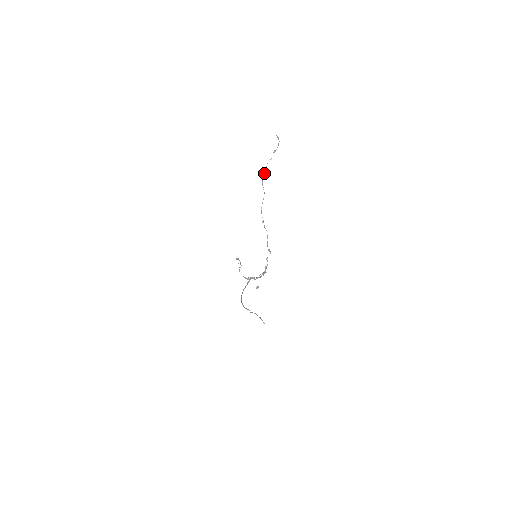
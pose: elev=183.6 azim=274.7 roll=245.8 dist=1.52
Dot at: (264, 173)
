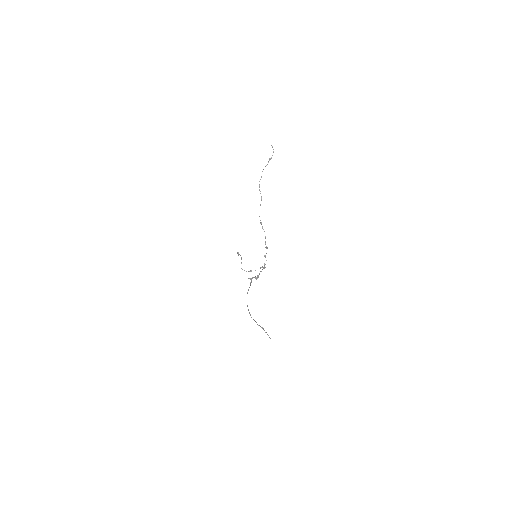
Dot at: occluded
